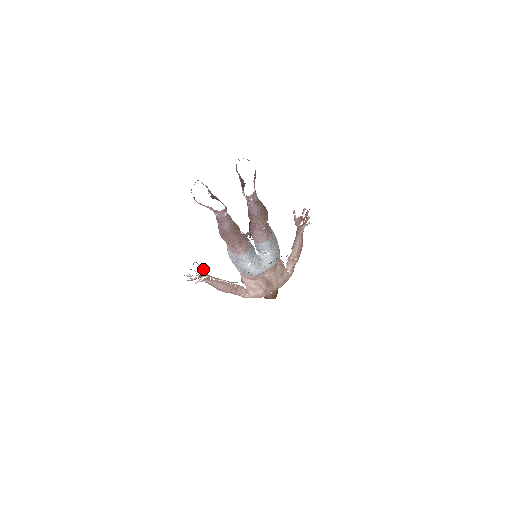
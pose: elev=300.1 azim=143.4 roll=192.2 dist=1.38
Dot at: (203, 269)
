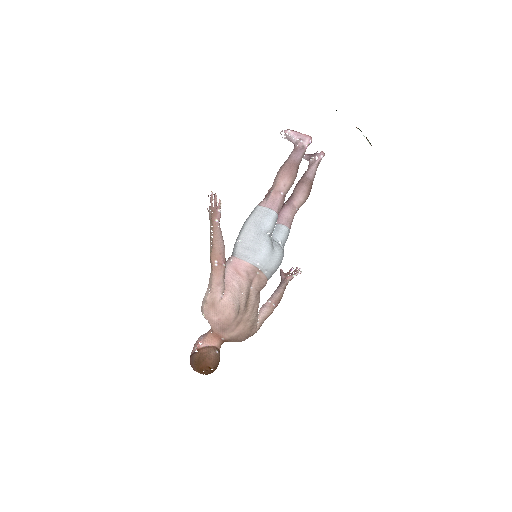
Dot at: occluded
